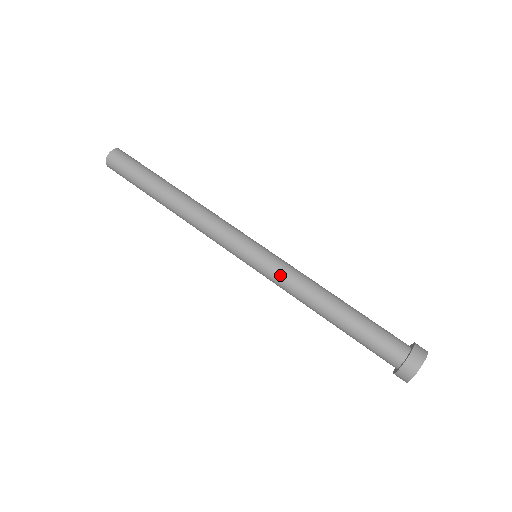
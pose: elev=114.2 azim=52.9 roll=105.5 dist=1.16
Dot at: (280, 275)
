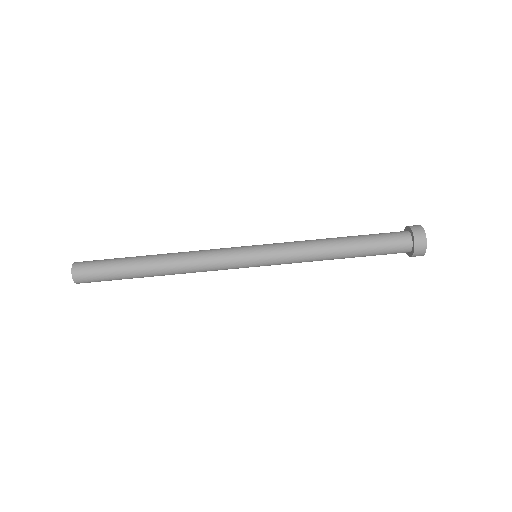
Dot at: (287, 255)
